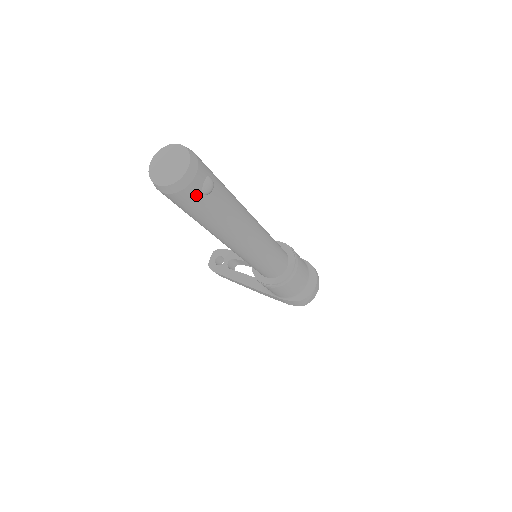
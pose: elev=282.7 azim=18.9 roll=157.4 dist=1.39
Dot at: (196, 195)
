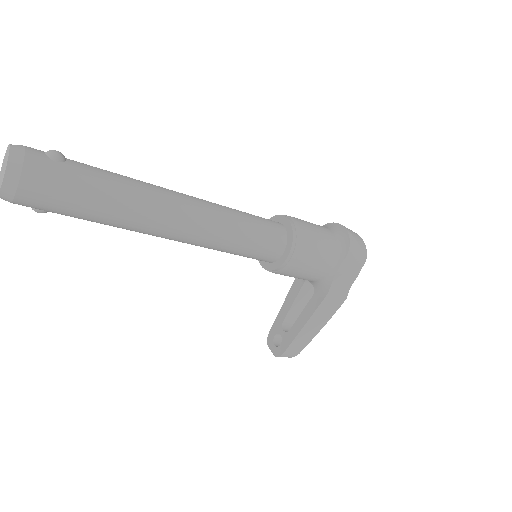
Dot at: (48, 165)
